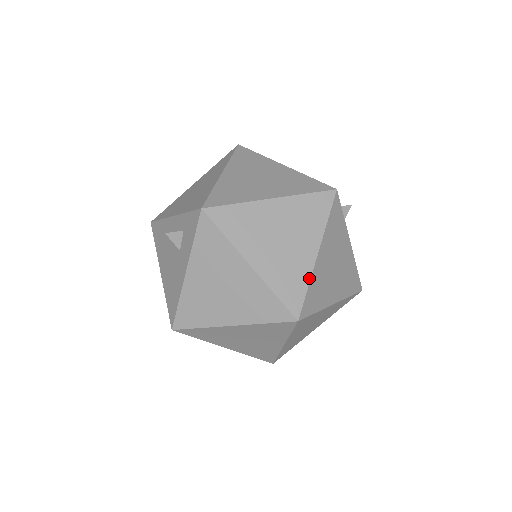
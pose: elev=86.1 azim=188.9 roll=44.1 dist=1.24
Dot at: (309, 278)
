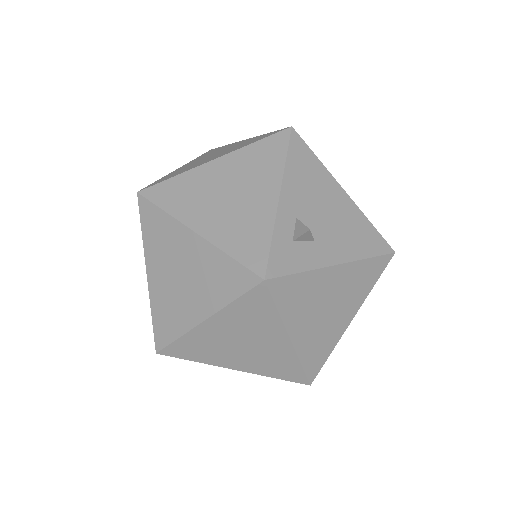
Dot at: (297, 359)
